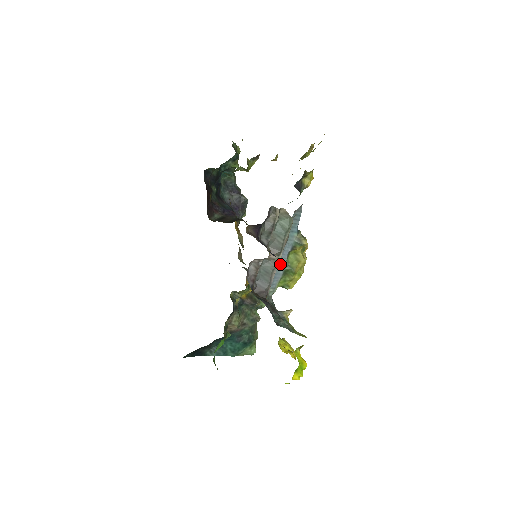
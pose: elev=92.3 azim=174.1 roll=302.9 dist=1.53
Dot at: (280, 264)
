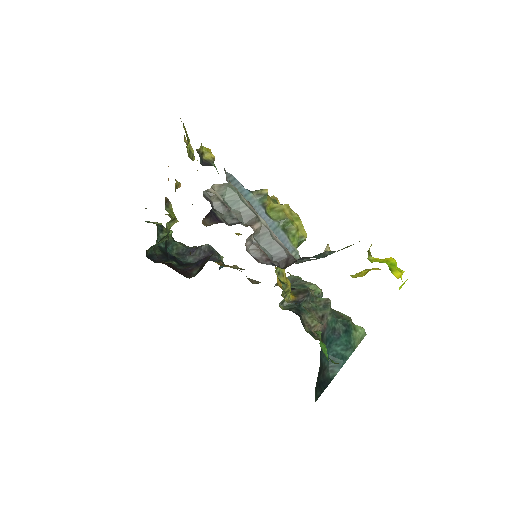
Dot at: (271, 228)
